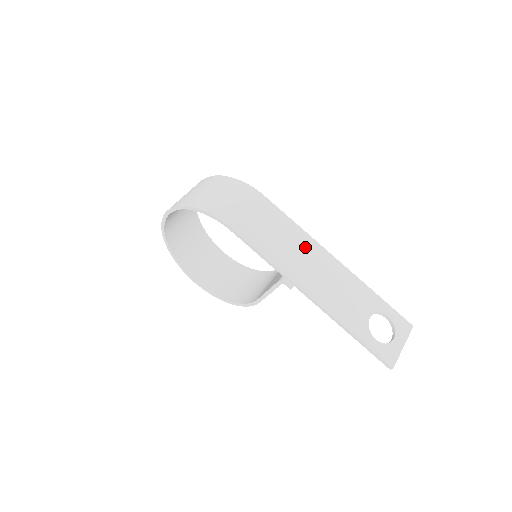
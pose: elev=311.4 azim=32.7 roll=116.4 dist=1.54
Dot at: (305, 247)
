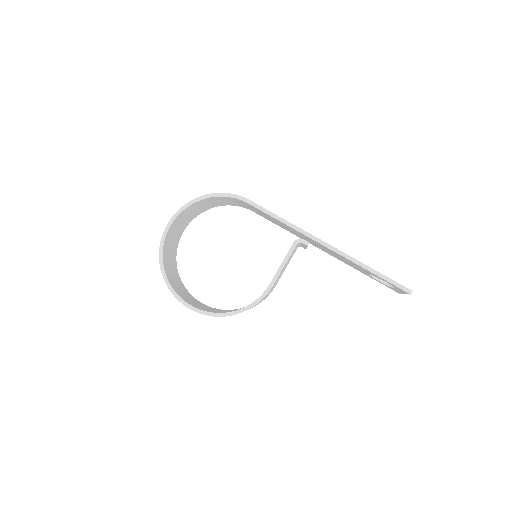
Dot at: occluded
